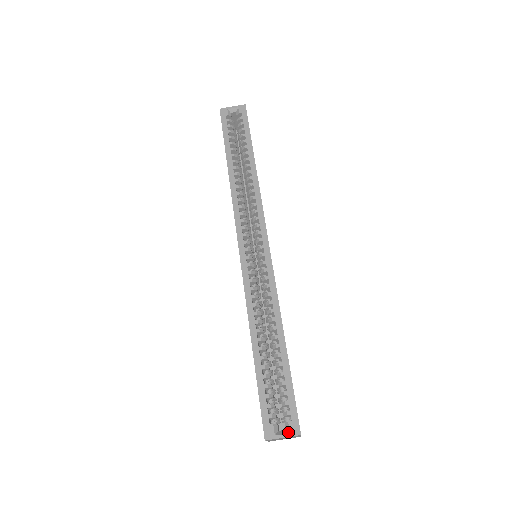
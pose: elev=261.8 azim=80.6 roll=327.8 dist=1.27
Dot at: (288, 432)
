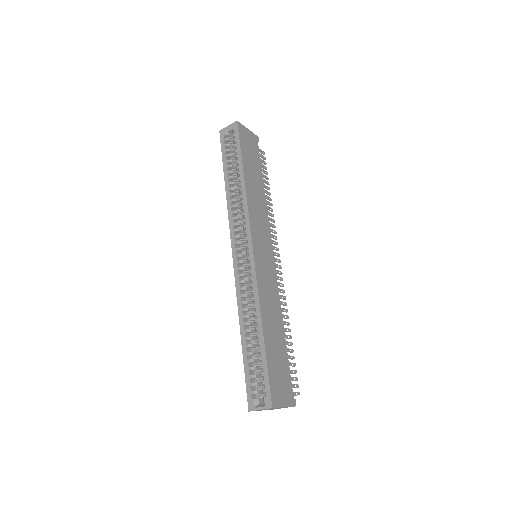
Dot at: (264, 405)
